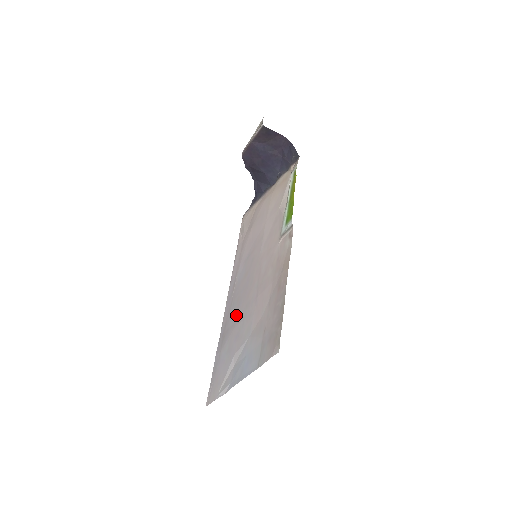
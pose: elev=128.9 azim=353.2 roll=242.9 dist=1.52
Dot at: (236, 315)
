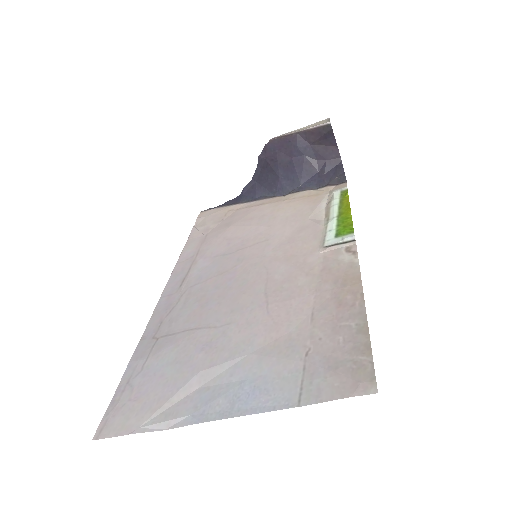
Dot at: (199, 317)
